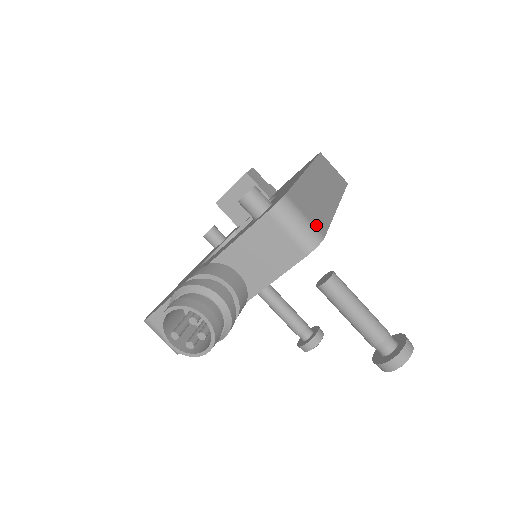
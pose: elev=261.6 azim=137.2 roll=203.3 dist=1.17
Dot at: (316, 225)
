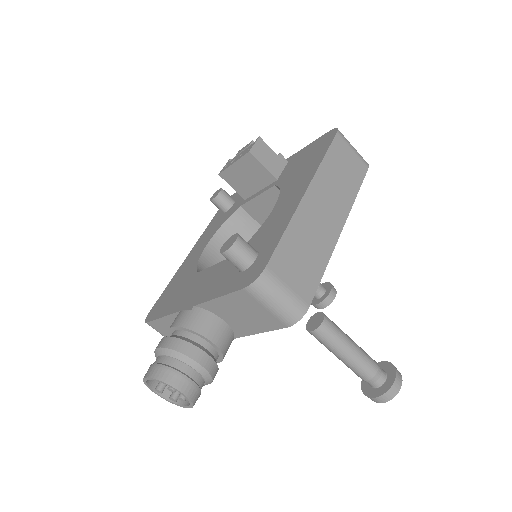
Dot at: (301, 293)
